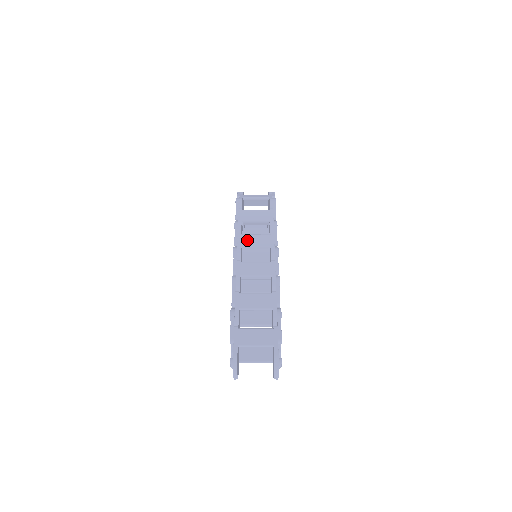
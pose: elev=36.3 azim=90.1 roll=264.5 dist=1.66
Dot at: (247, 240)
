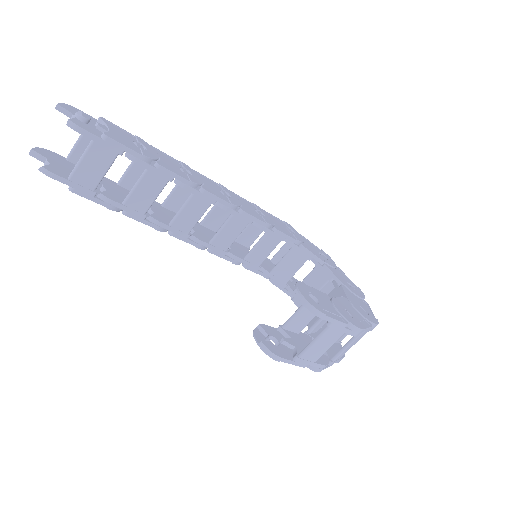
Dot at: (212, 221)
